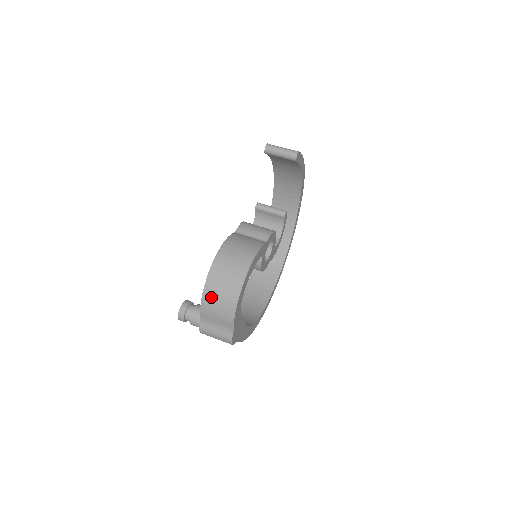
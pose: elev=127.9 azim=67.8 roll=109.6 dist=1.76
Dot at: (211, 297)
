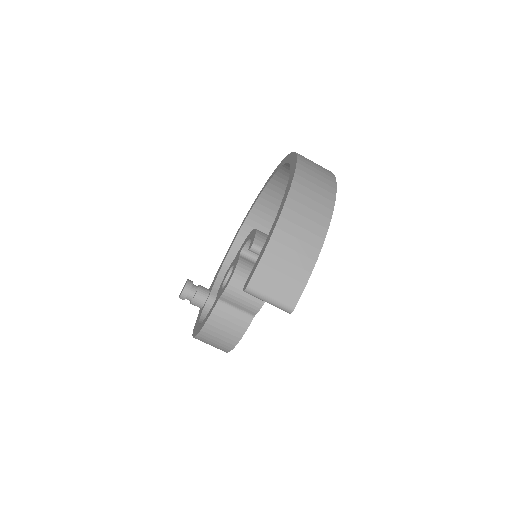
Dot at: occluded
